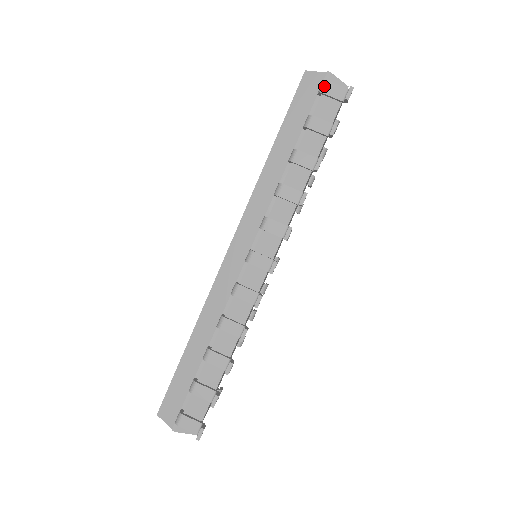
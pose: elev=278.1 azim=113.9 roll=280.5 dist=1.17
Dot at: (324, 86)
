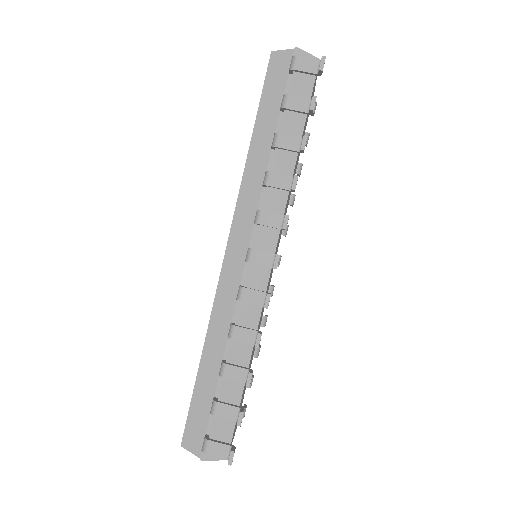
Dot at: (294, 62)
